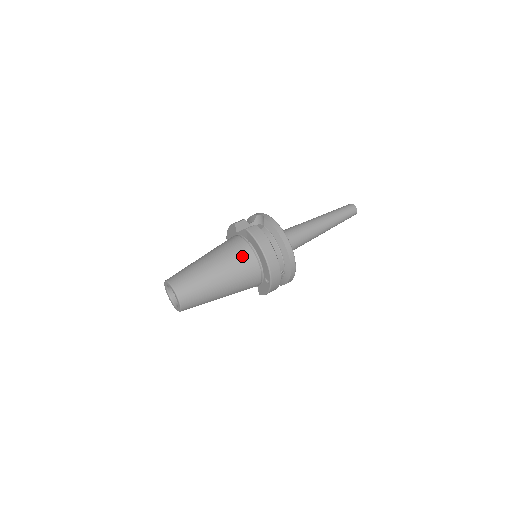
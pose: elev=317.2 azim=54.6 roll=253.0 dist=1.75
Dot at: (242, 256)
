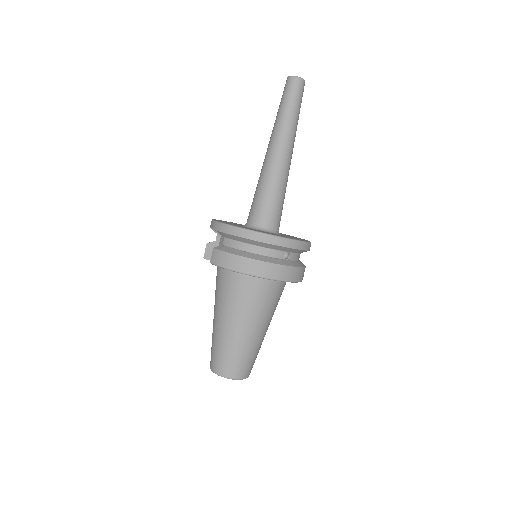
Dot at: (234, 289)
